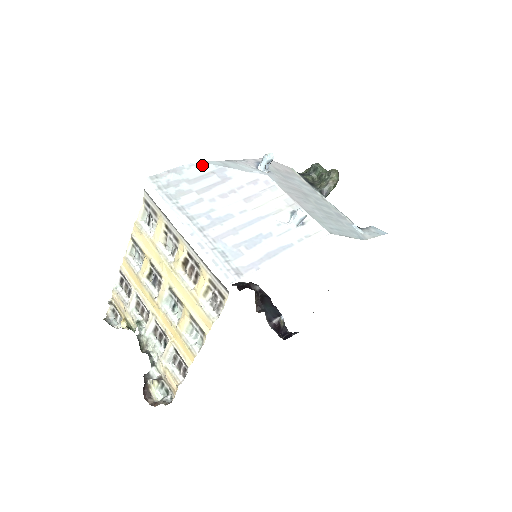
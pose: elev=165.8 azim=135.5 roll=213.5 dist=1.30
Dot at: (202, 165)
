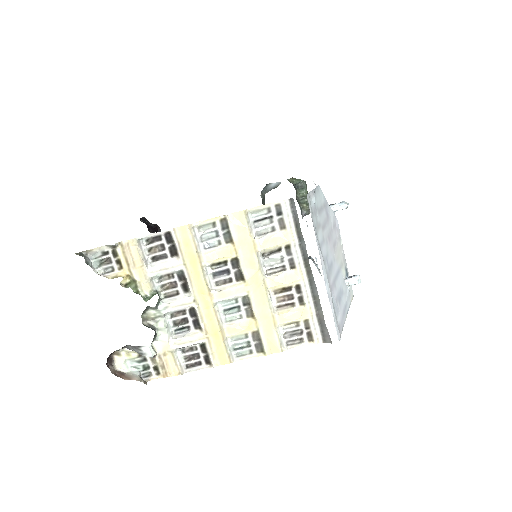
Dot at: (321, 192)
